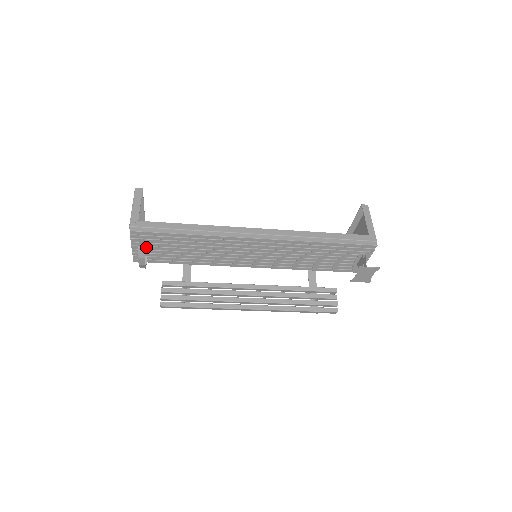
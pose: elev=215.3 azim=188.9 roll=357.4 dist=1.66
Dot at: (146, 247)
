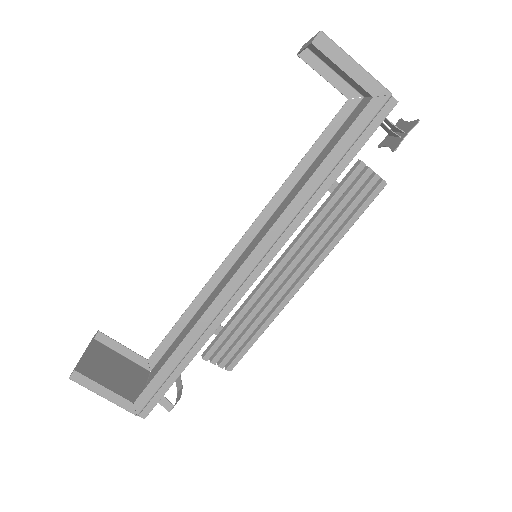
Dot at: occluded
